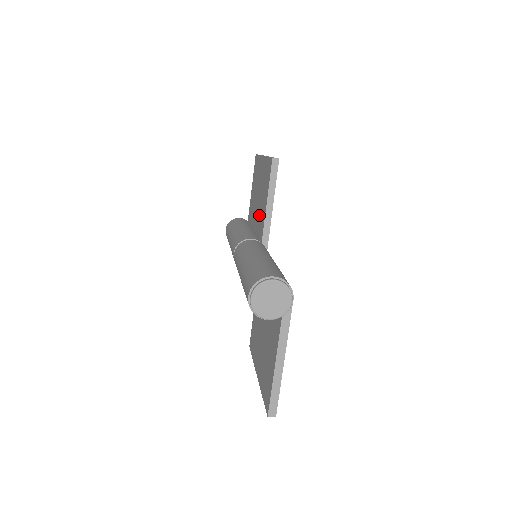
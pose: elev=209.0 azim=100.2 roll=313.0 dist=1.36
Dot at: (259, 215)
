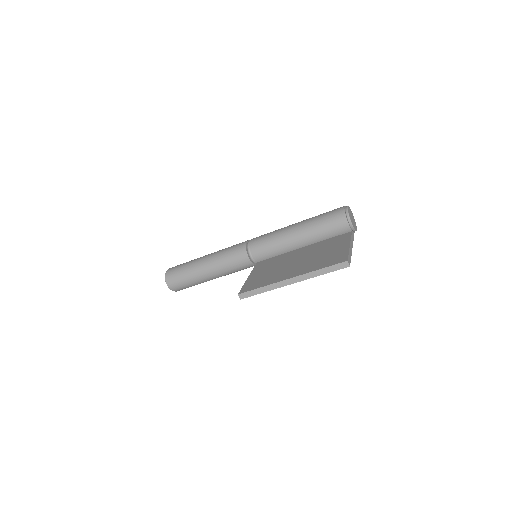
Dot at: occluded
